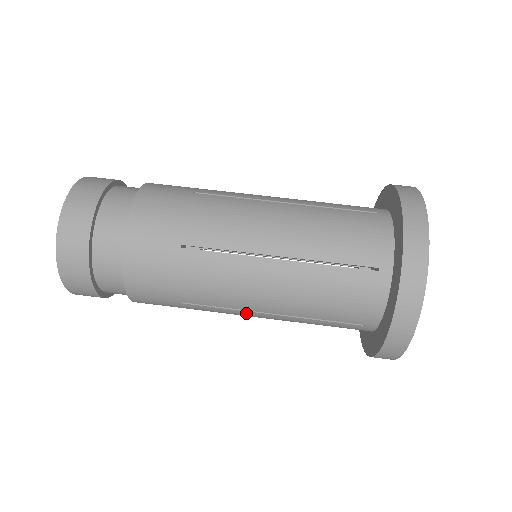
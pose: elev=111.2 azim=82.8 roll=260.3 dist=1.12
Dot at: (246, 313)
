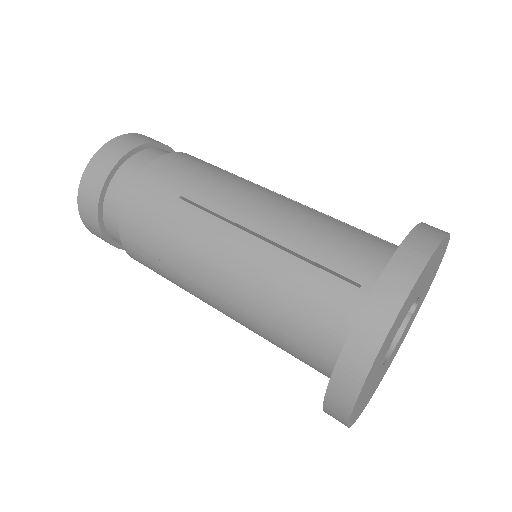
Dot at: (213, 297)
